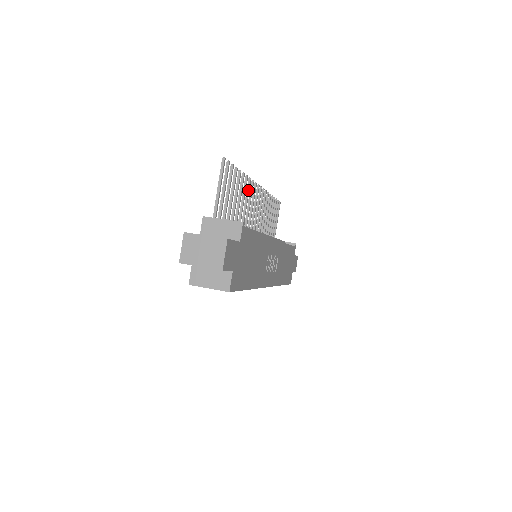
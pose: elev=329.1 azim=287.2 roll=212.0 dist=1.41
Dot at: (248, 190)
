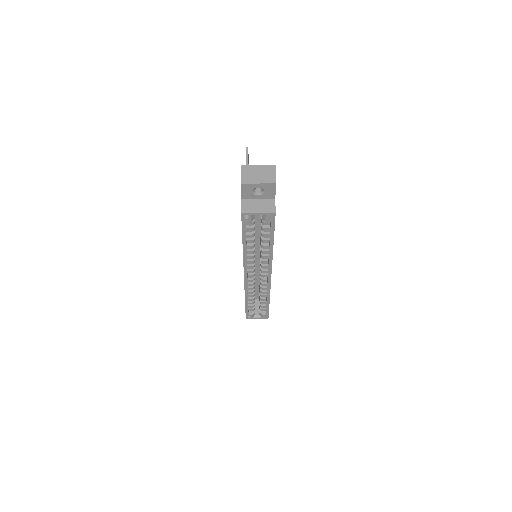
Dot at: occluded
